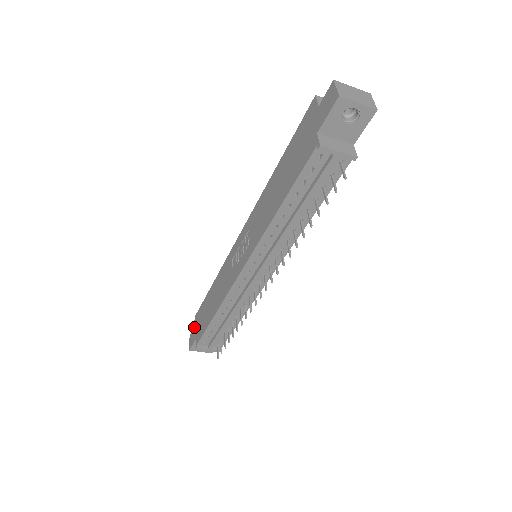
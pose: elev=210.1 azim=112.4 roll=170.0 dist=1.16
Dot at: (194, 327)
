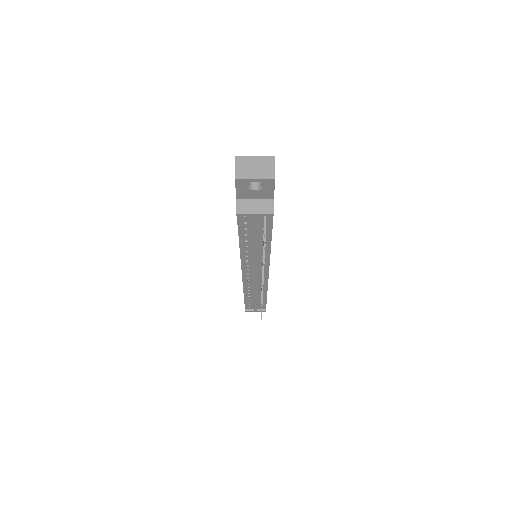
Dot at: occluded
